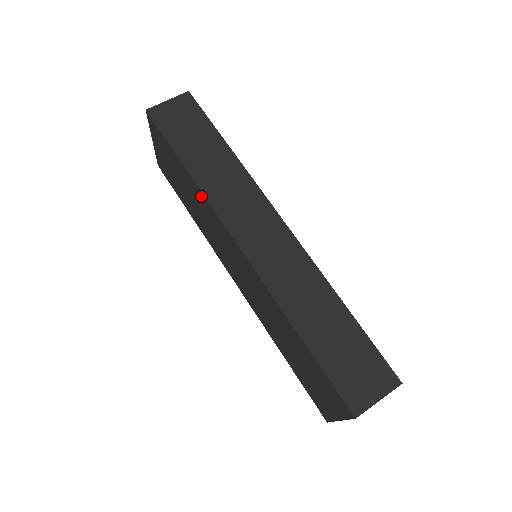
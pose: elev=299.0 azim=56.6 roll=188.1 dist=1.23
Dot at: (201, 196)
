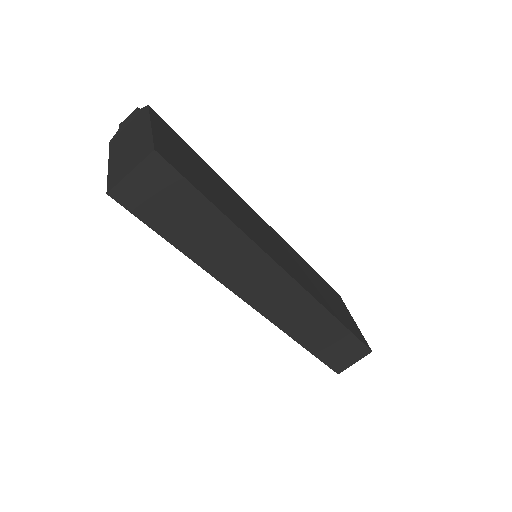
Dot at: occluded
